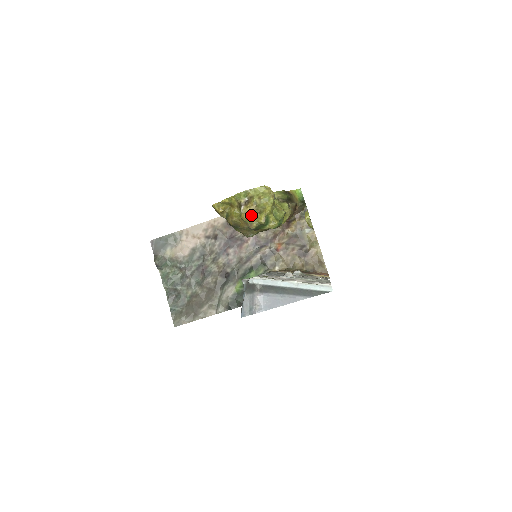
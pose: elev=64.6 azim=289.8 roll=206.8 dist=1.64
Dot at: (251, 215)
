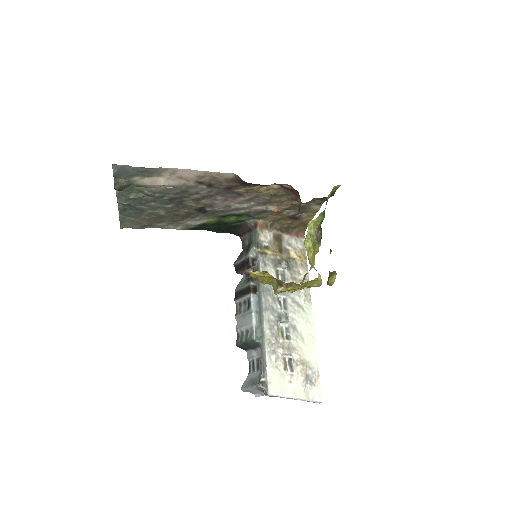
Dot at: occluded
